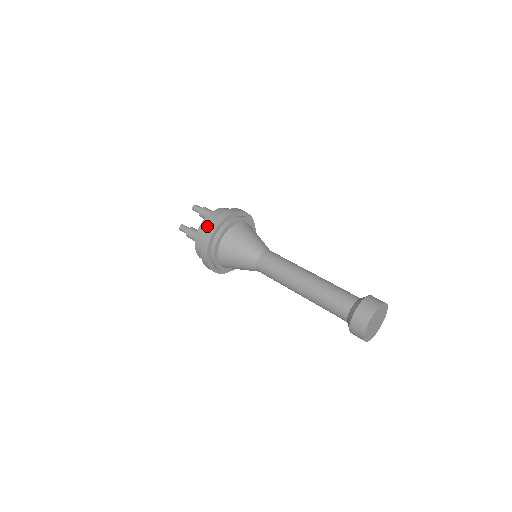
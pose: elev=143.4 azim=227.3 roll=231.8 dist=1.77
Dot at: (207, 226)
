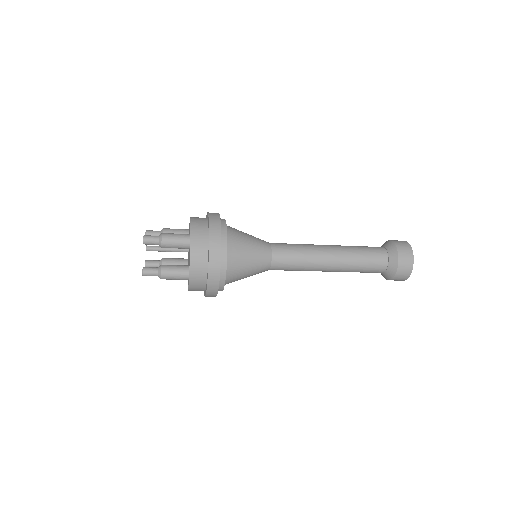
Dot at: (201, 218)
